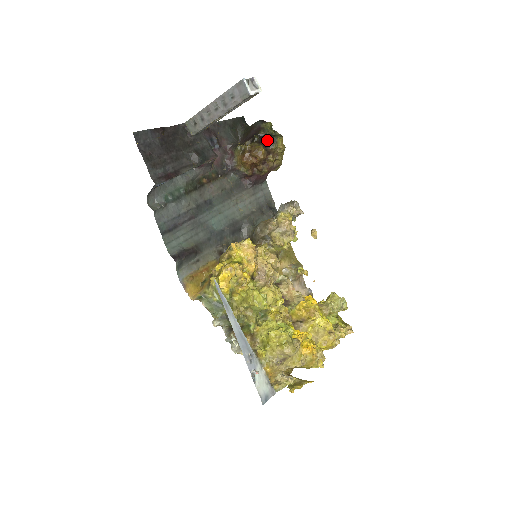
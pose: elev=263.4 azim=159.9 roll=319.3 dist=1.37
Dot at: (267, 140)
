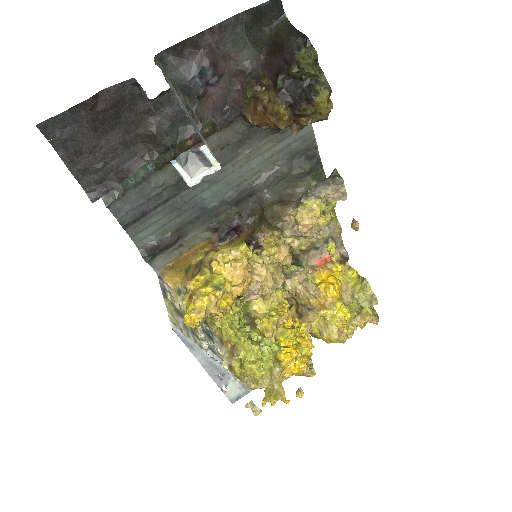
Dot at: (298, 94)
